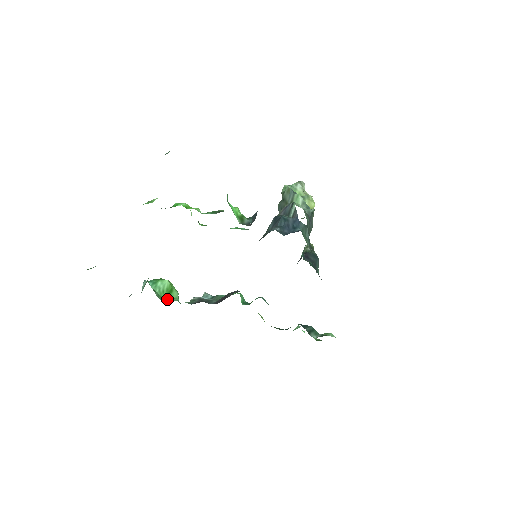
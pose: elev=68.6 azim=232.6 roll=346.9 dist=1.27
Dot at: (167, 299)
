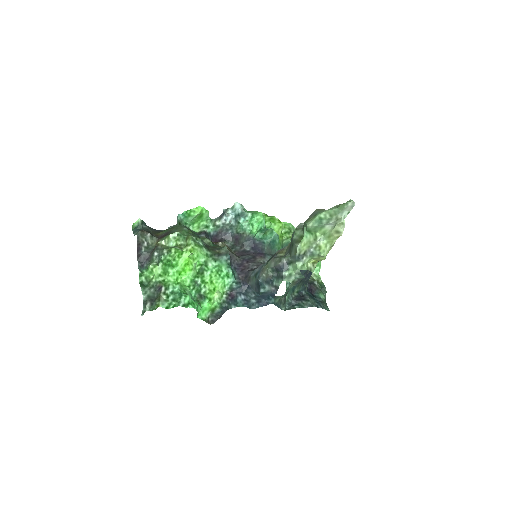
Dot at: (198, 223)
